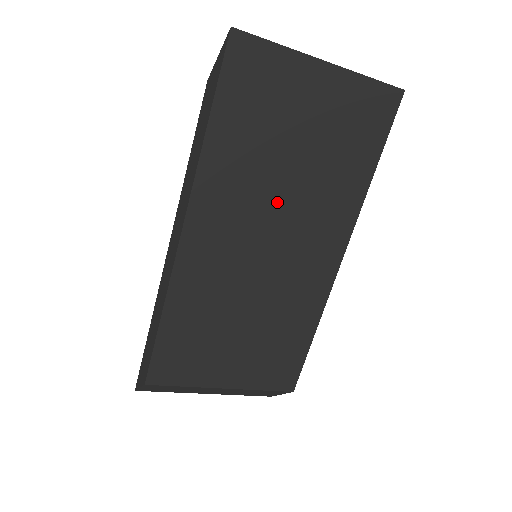
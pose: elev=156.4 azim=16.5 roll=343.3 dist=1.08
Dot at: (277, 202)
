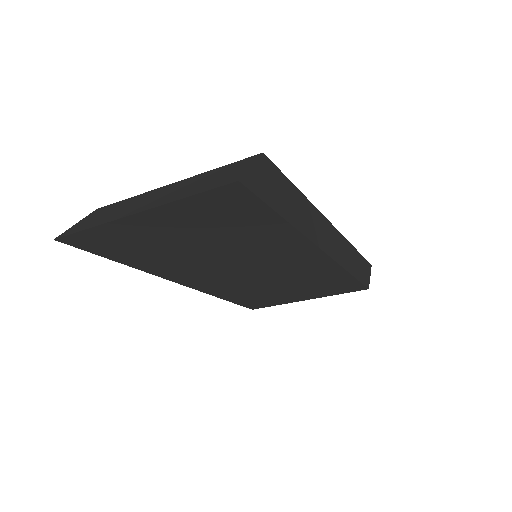
Dot at: (223, 260)
